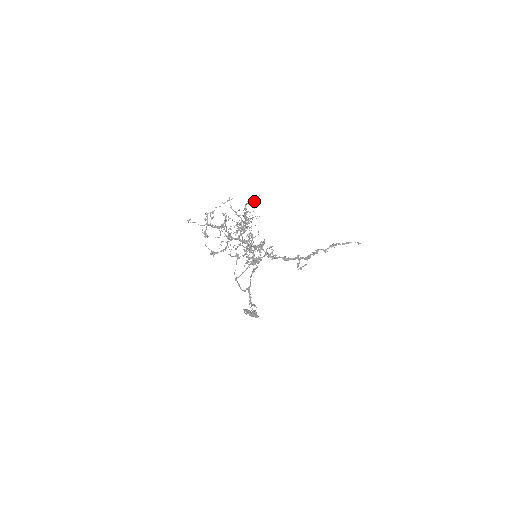
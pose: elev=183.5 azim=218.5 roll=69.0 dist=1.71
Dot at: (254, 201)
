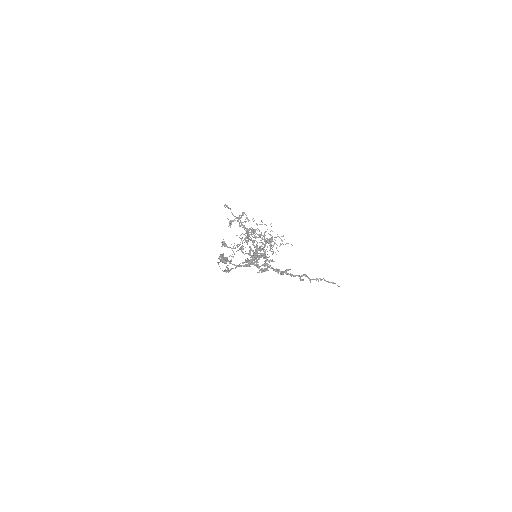
Dot at: occluded
